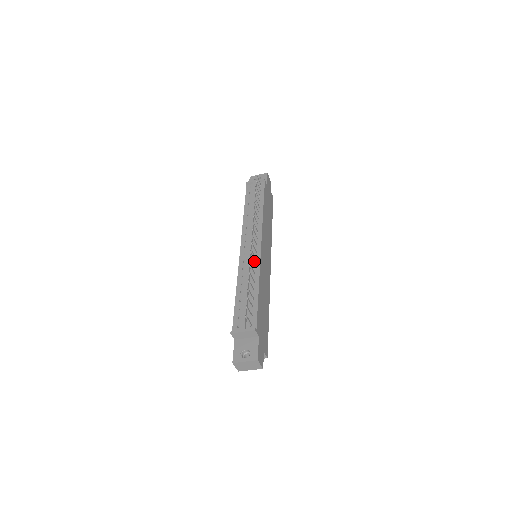
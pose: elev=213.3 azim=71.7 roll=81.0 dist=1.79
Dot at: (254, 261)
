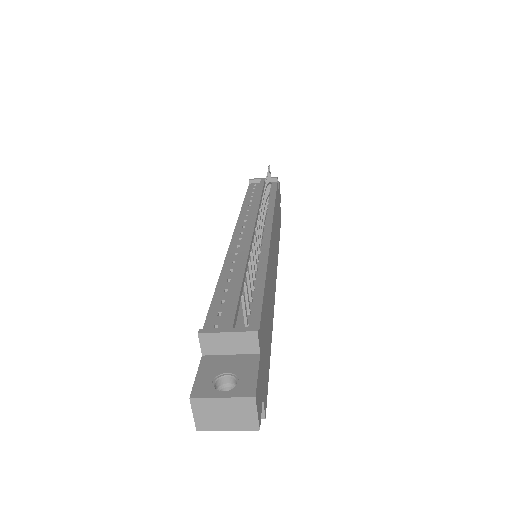
Dot at: occluded
